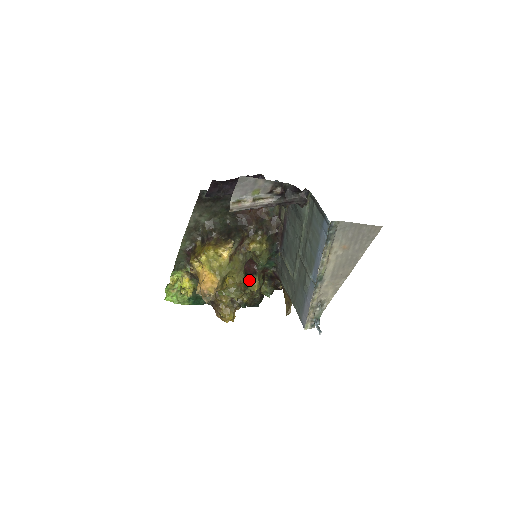
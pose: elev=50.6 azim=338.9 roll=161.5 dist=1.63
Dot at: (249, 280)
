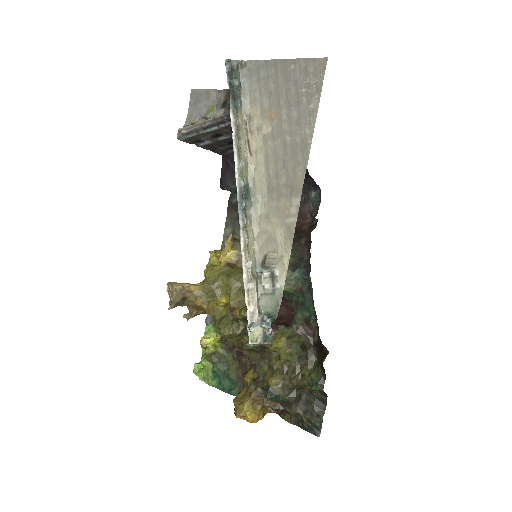
Dot at: occluded
